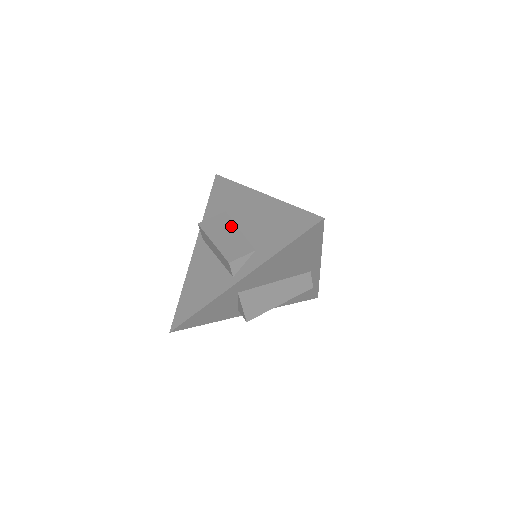
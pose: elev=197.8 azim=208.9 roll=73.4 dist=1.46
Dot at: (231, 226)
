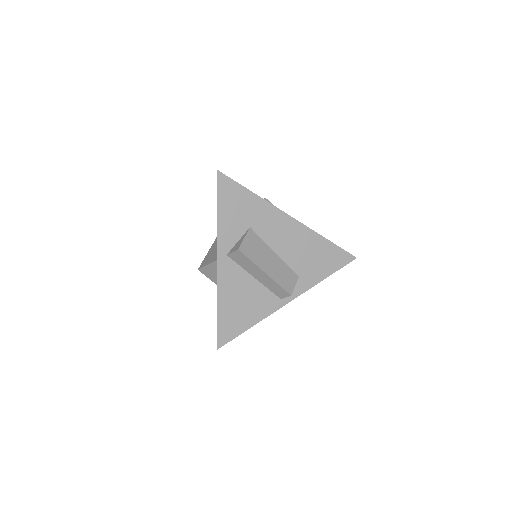
Dot at: (267, 249)
